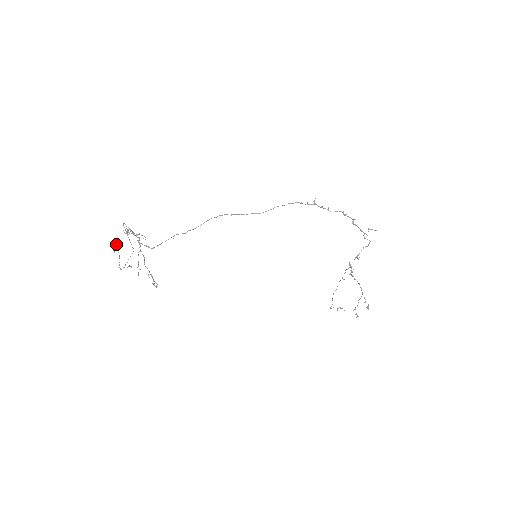
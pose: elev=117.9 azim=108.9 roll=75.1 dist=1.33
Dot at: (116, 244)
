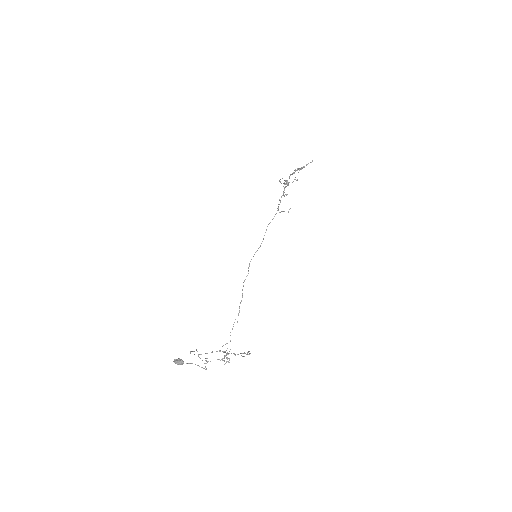
Dot at: (179, 361)
